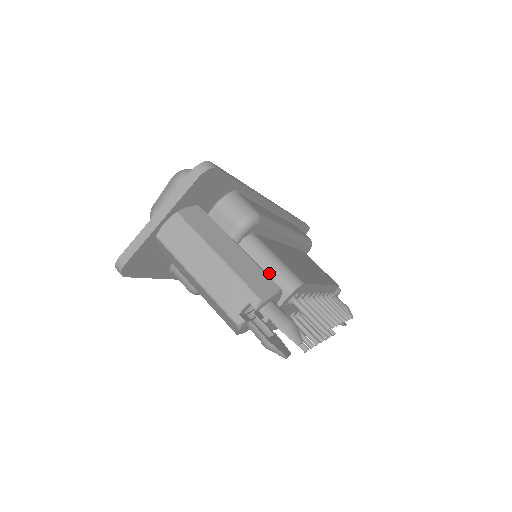
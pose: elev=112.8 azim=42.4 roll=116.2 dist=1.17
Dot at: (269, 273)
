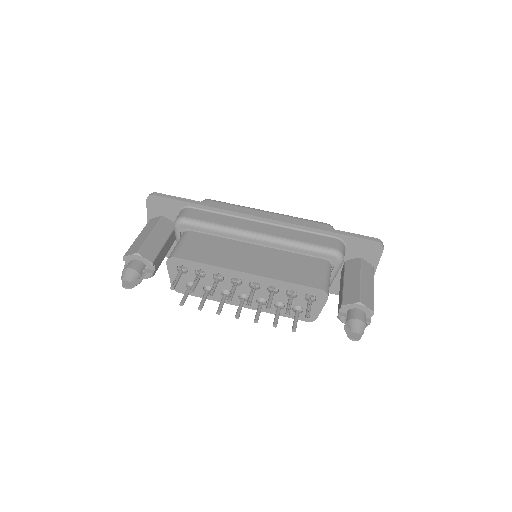
Dot at: occluded
